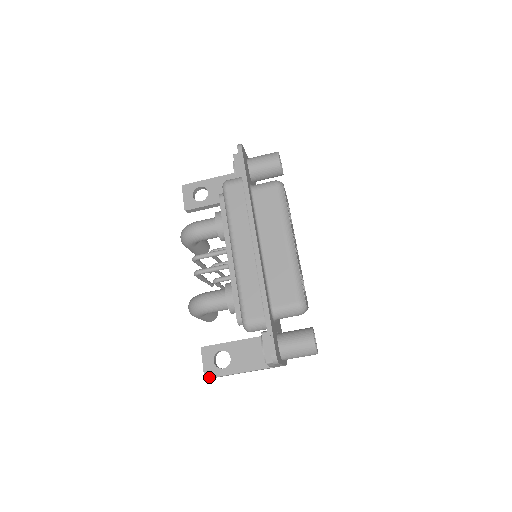
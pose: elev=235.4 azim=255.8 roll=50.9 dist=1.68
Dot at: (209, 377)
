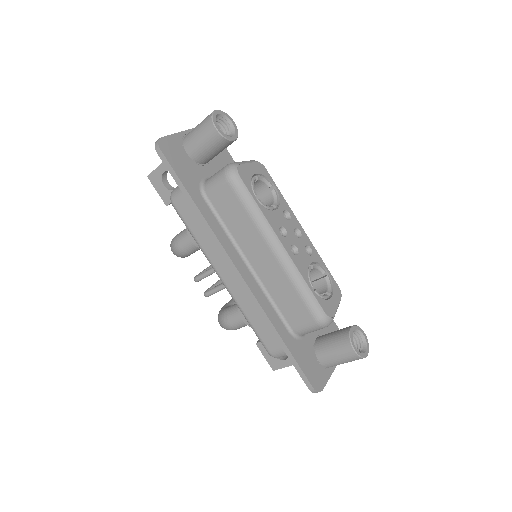
Dot at: (276, 369)
